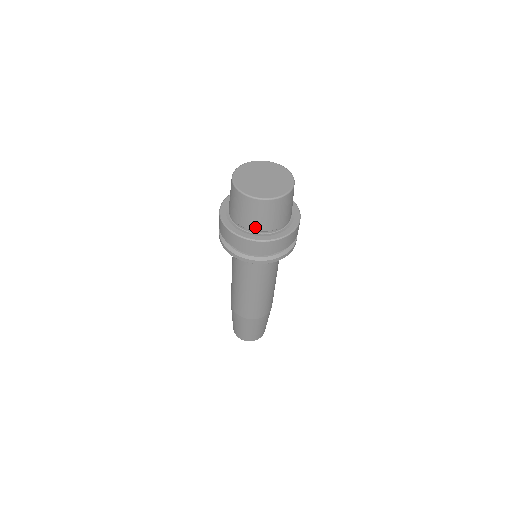
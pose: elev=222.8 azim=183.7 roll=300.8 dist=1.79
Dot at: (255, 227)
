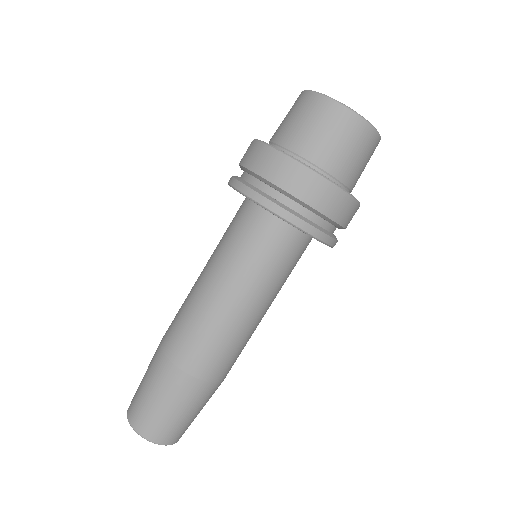
Dot at: (327, 163)
